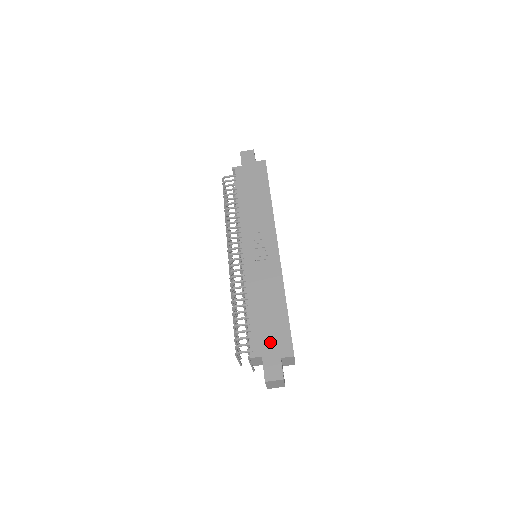
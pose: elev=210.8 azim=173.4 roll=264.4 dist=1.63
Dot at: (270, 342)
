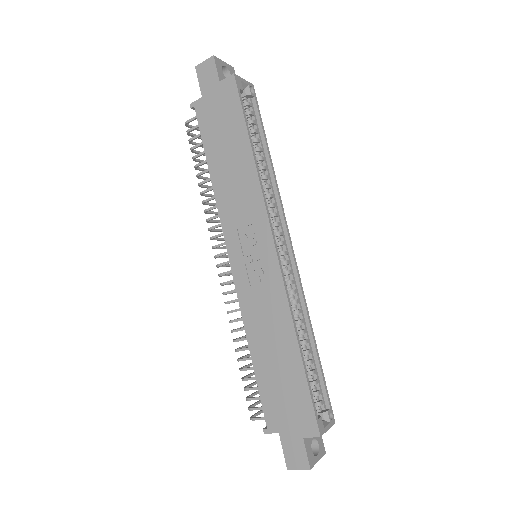
Dot at: (286, 413)
